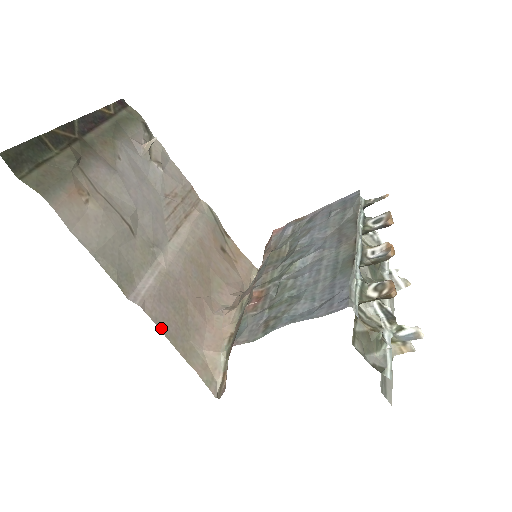
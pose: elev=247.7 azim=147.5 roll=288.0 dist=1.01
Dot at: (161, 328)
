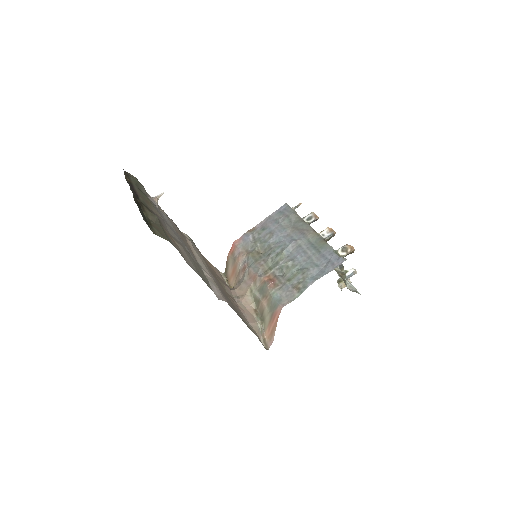
Dot at: occluded
